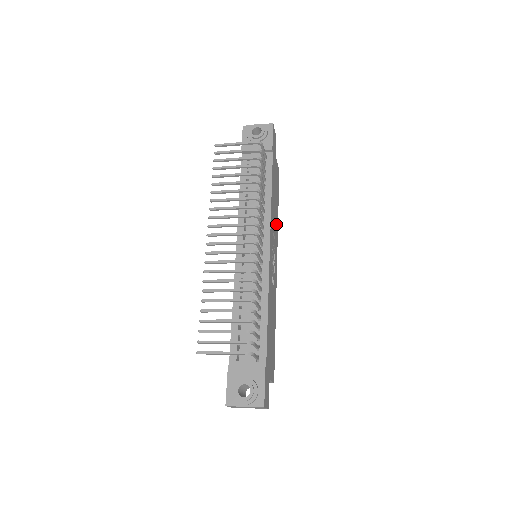
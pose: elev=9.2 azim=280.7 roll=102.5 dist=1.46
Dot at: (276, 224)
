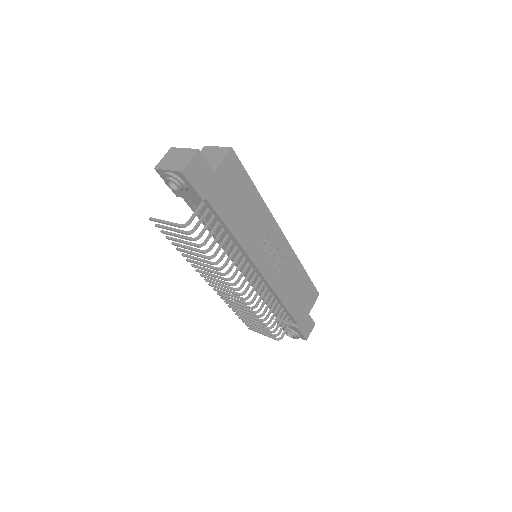
Dot at: (261, 215)
